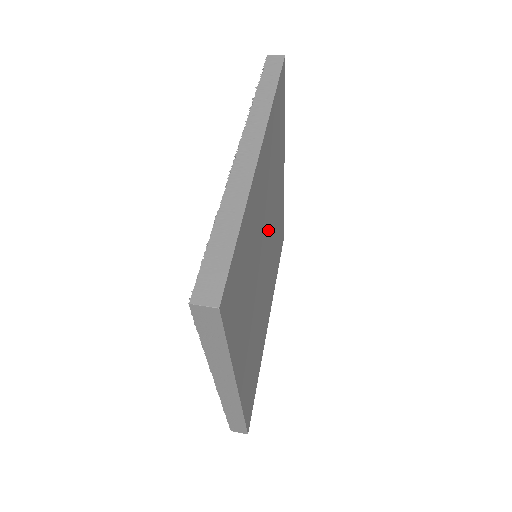
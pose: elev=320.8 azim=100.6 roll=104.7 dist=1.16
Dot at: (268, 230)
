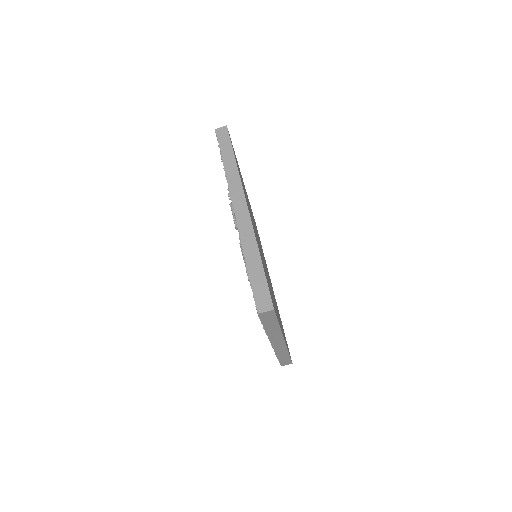
Dot at: occluded
